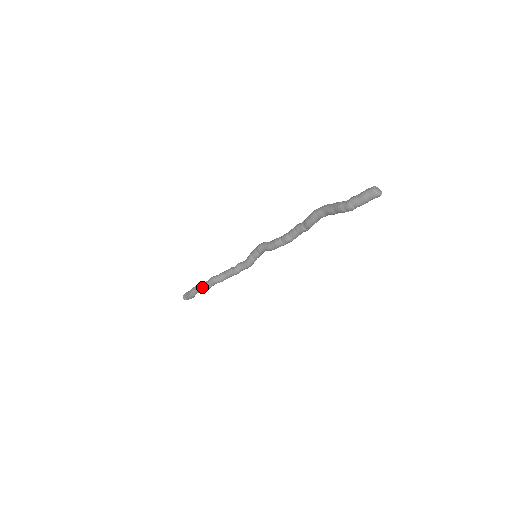
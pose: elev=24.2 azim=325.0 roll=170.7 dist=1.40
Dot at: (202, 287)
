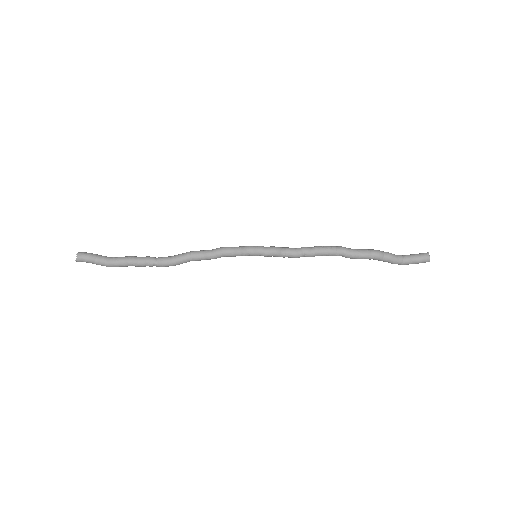
Dot at: occluded
